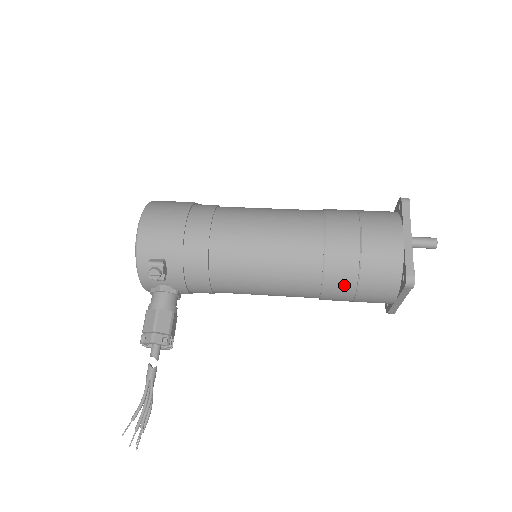
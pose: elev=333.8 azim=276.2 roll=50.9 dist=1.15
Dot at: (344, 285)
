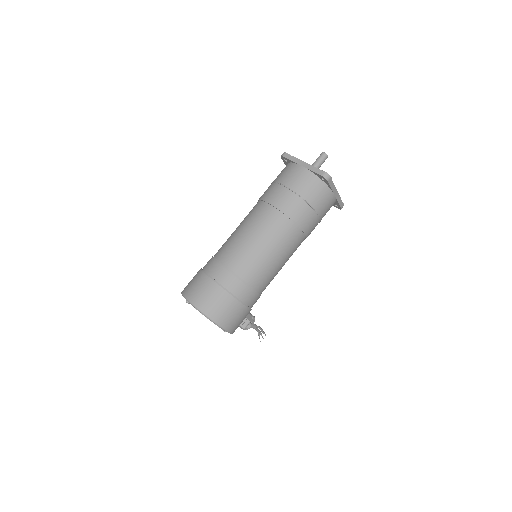
Dot at: occluded
